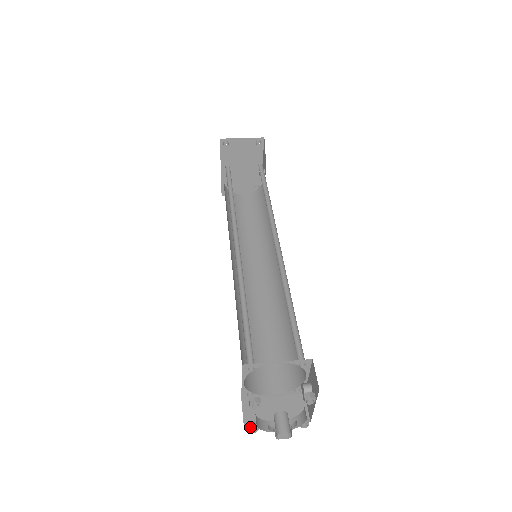
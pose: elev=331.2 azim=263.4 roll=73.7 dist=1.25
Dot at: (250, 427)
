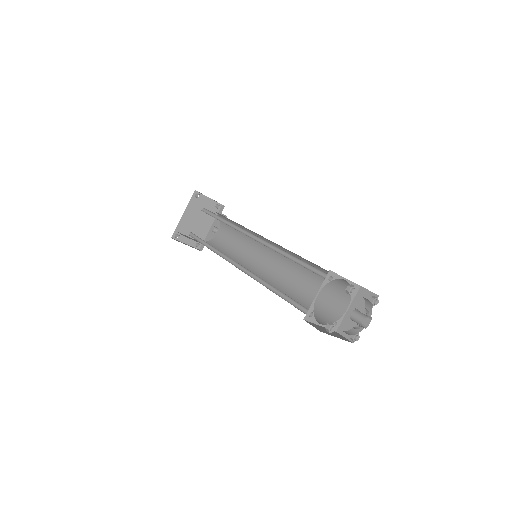
Dot at: (331, 324)
